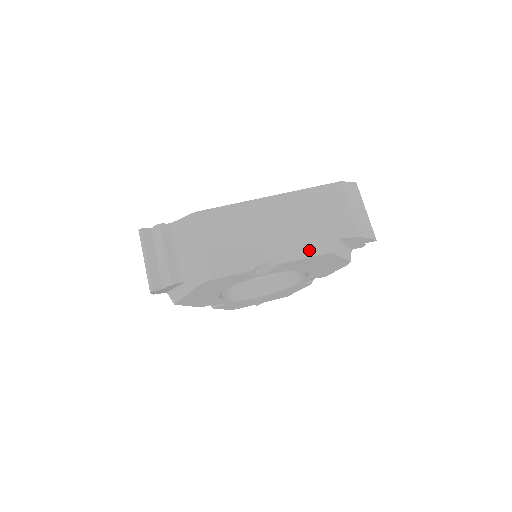
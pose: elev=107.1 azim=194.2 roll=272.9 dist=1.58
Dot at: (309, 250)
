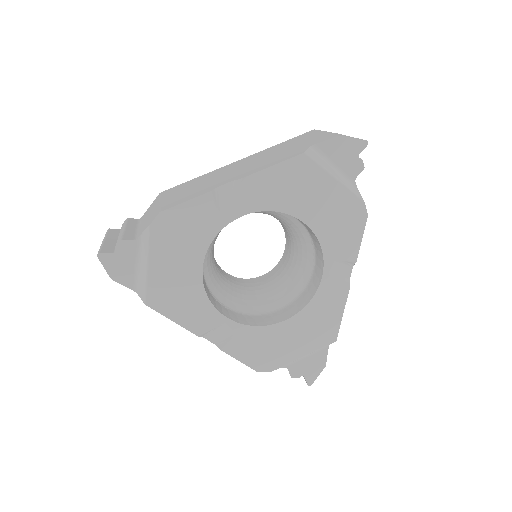
Dot at: (277, 161)
